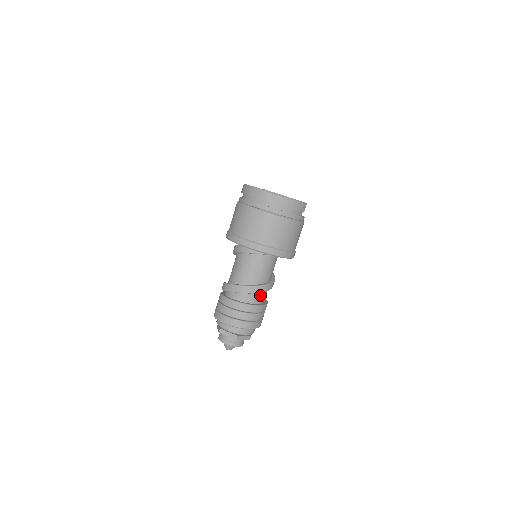
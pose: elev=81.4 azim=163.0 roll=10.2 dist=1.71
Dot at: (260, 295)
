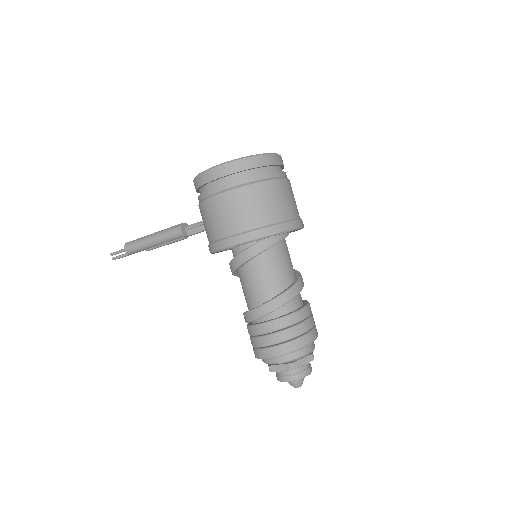
Dot at: occluded
